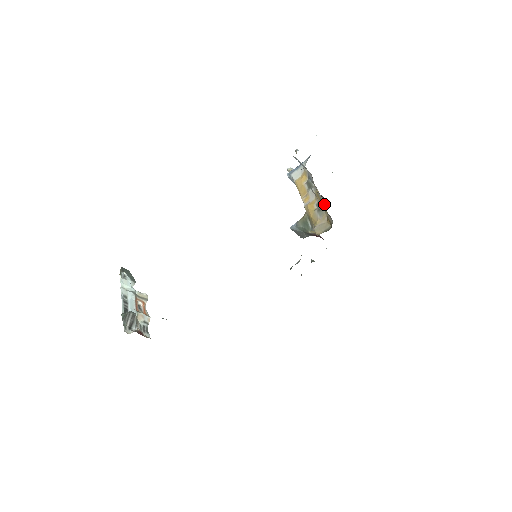
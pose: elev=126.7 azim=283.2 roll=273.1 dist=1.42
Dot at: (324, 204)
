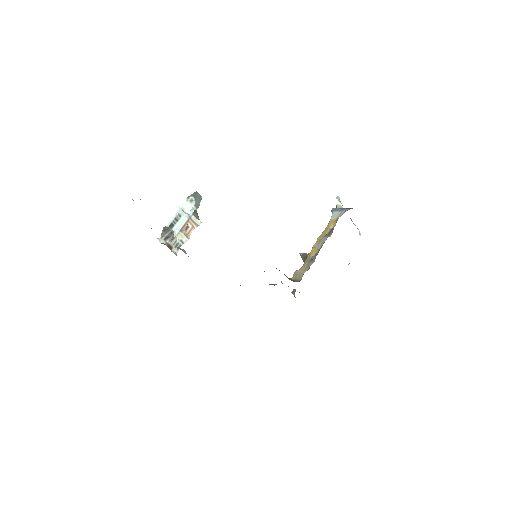
Dot at: (314, 259)
